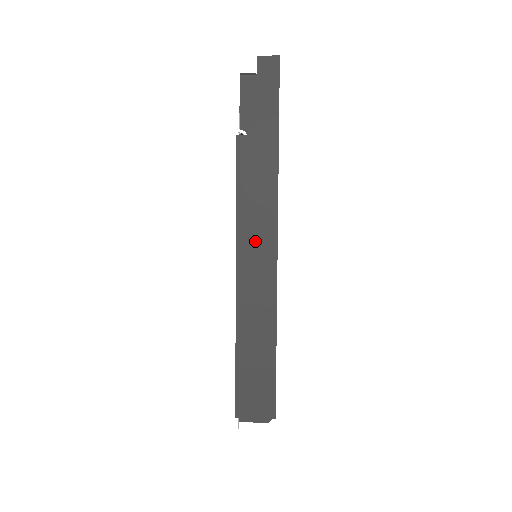
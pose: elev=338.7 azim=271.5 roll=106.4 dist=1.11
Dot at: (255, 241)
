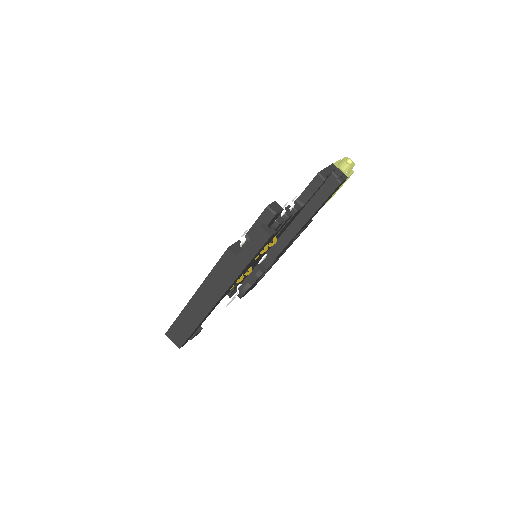
Dot at: (209, 292)
